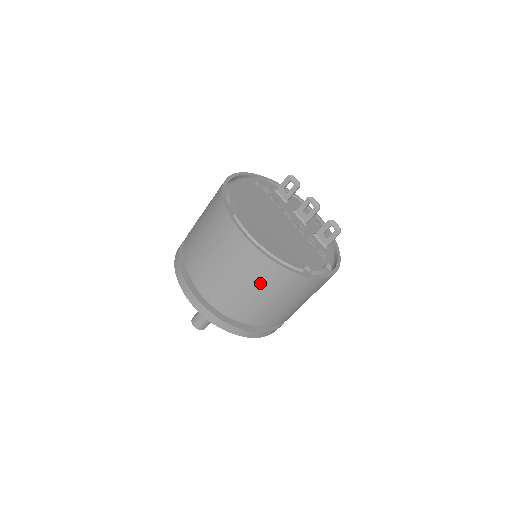
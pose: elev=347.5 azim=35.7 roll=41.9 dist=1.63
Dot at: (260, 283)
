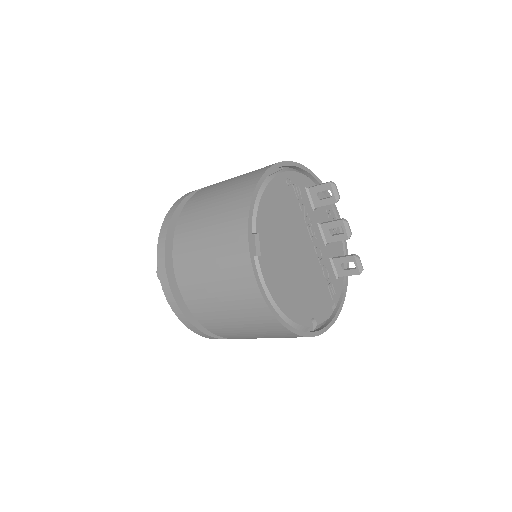
Dot at: (258, 330)
